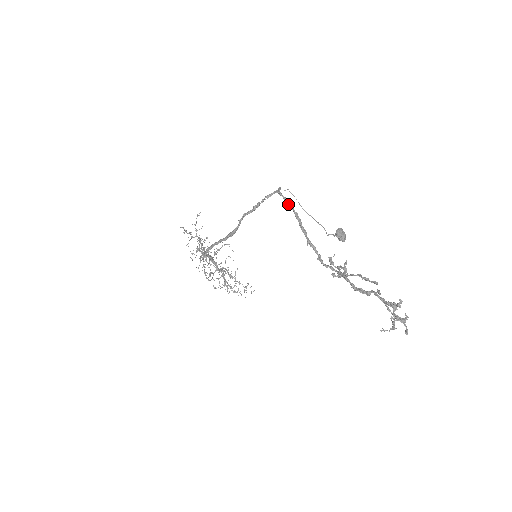
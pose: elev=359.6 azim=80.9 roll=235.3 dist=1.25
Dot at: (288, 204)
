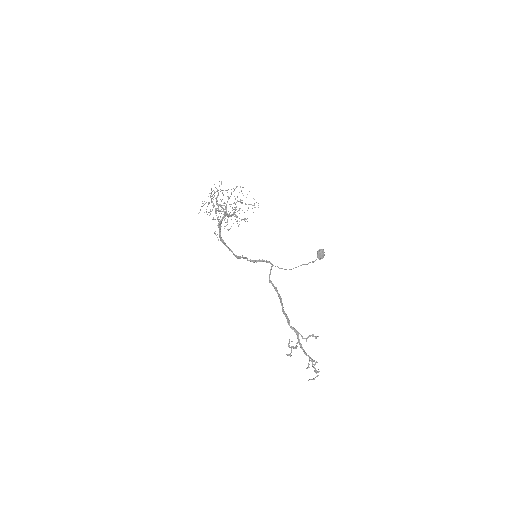
Dot at: occluded
